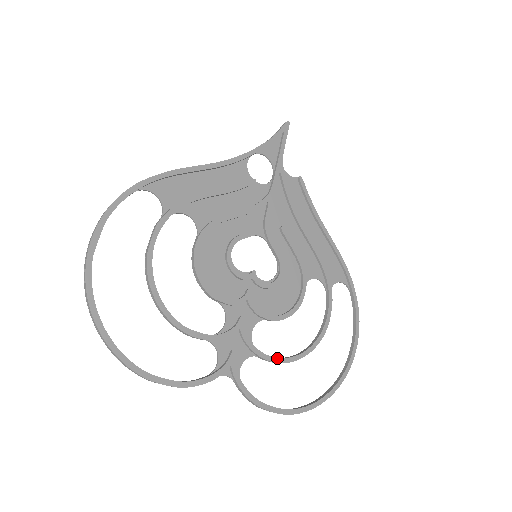
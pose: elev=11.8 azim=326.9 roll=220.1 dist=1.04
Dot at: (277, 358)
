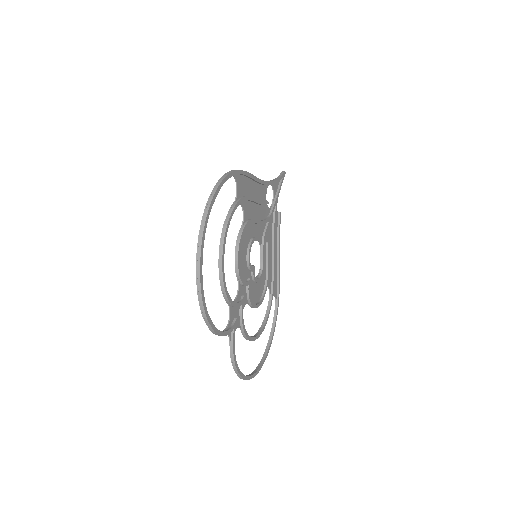
Dot at: occluded
